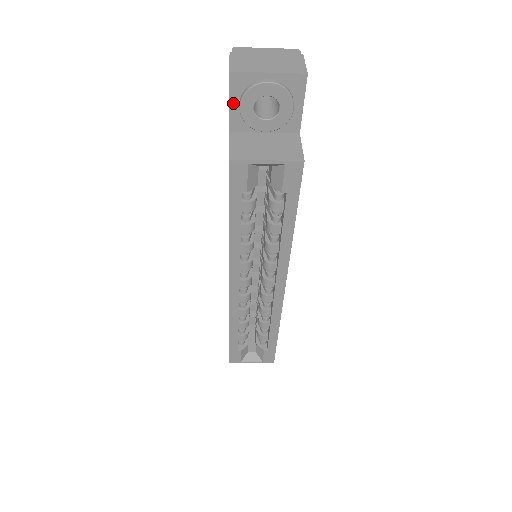
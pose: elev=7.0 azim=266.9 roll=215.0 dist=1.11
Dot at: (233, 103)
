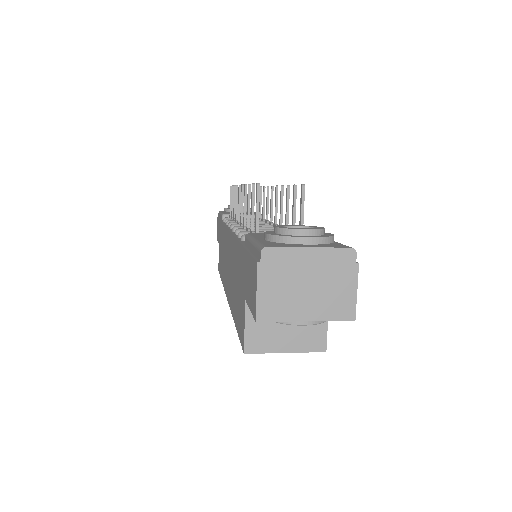
Dot at: occluded
